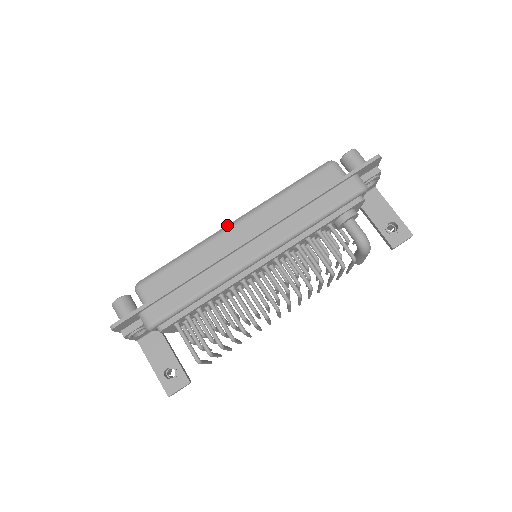
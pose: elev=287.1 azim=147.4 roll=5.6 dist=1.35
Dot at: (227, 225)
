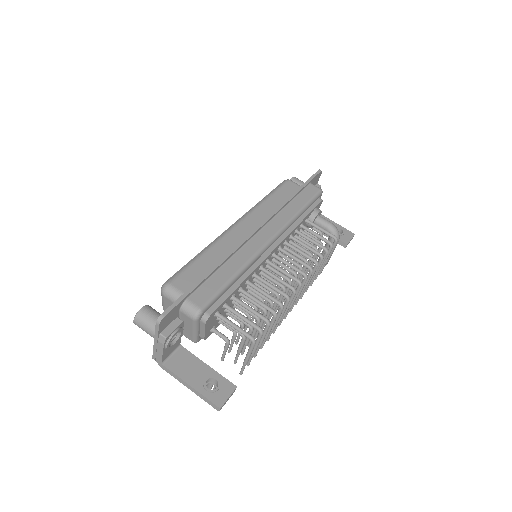
Dot at: (229, 227)
